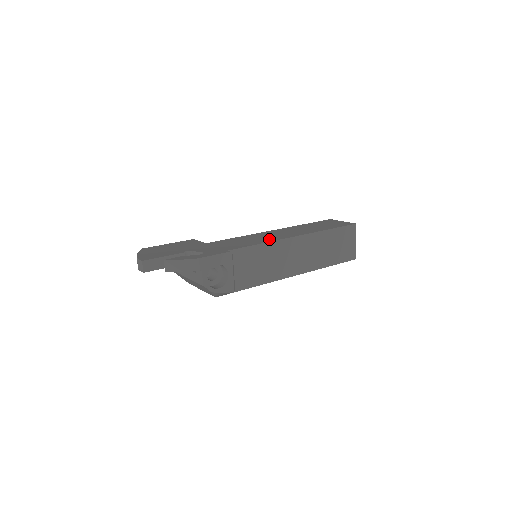
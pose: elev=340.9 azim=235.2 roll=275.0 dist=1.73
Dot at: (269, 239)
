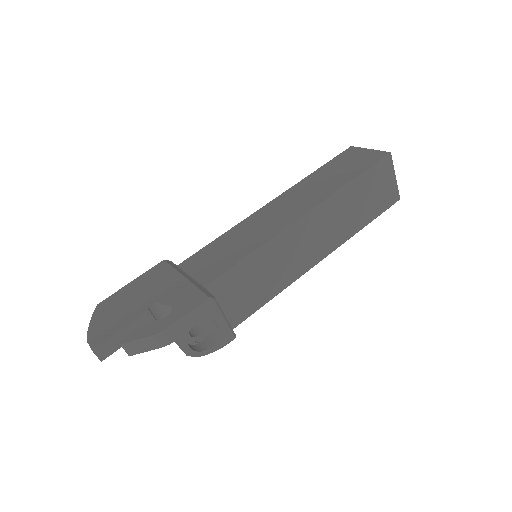
Dot at: (266, 233)
